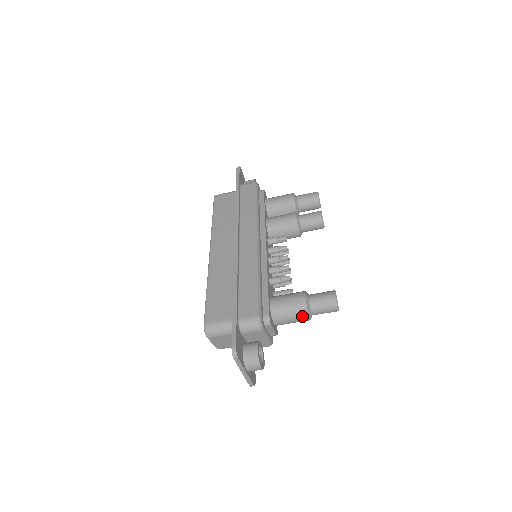
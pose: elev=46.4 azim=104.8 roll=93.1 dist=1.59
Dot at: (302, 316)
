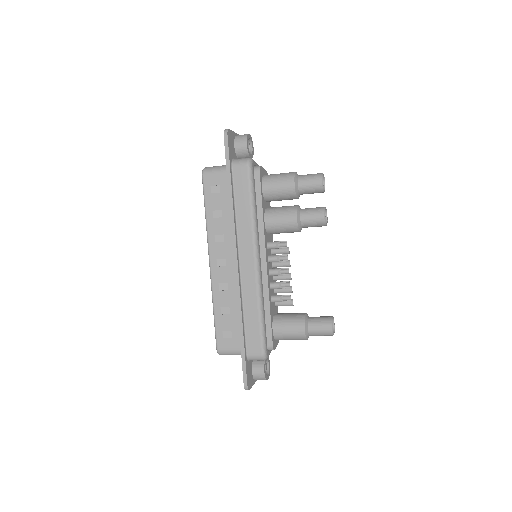
Dot at: (301, 339)
